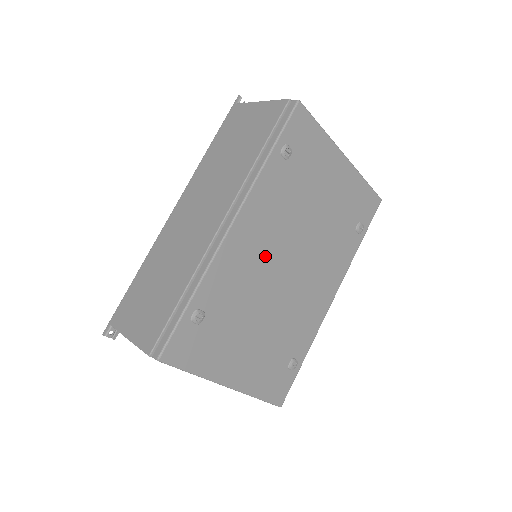
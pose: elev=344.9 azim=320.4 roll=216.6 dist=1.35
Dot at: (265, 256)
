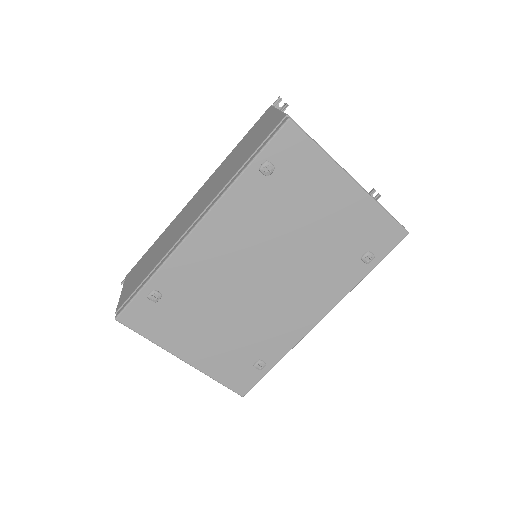
Dot at: (233, 261)
